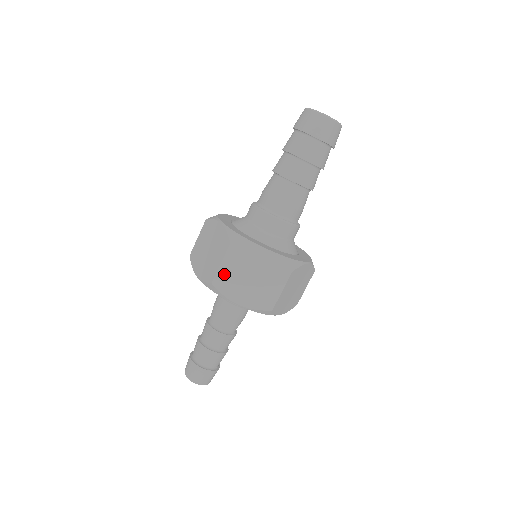
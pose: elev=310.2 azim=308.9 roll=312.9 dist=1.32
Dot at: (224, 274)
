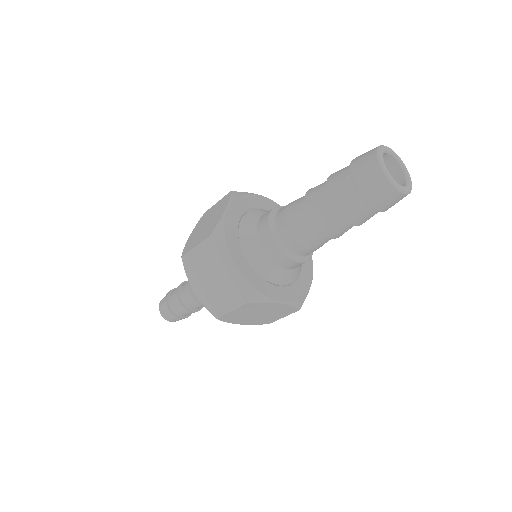
Dot at: (193, 258)
